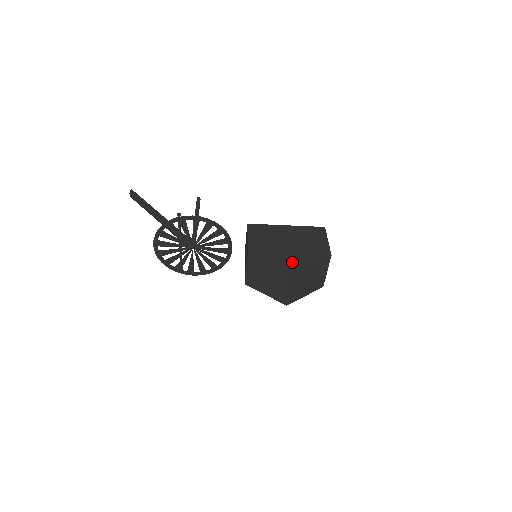
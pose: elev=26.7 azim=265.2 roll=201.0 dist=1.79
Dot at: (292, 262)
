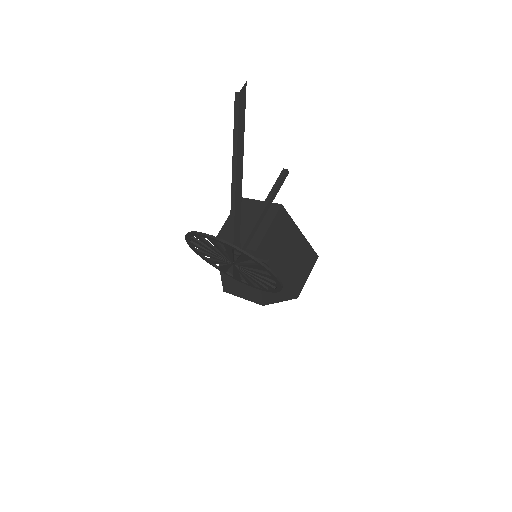
Dot at: occluded
